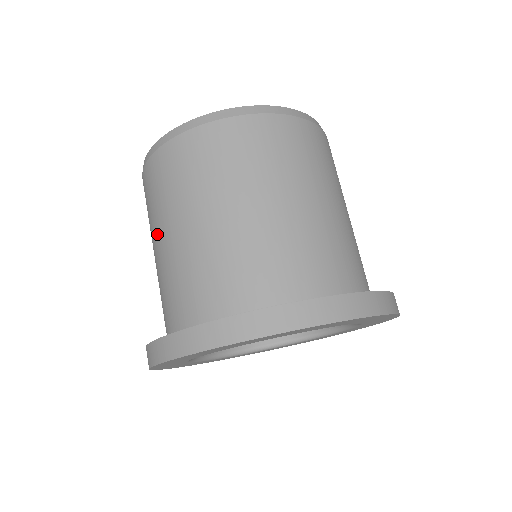
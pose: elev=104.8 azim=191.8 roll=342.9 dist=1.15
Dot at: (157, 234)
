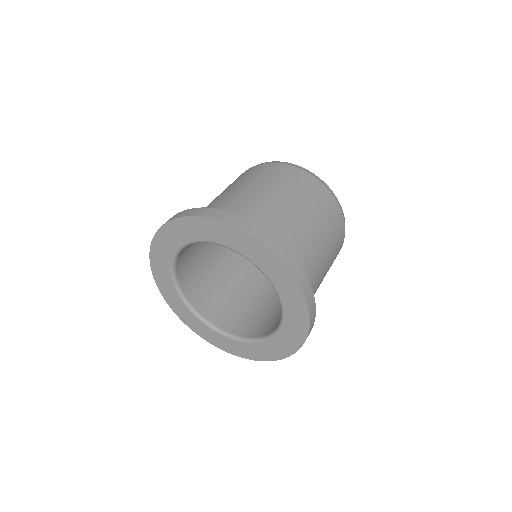
Dot at: (250, 185)
